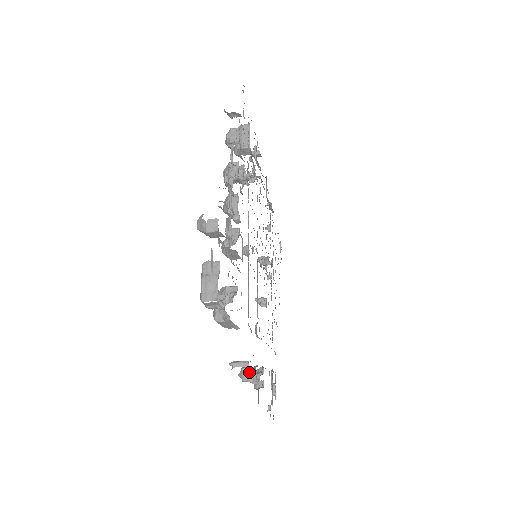
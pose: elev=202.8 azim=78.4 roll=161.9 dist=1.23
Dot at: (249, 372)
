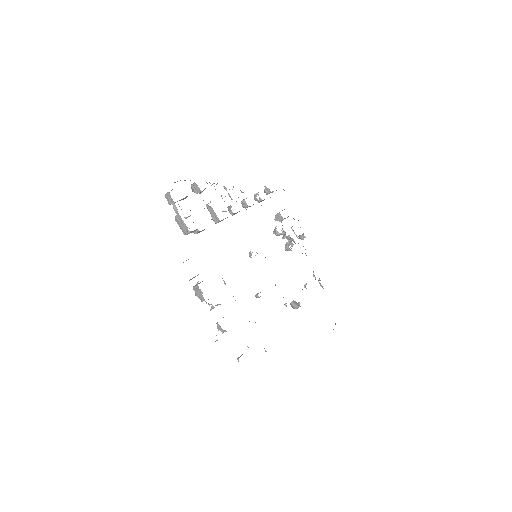
Dot at: (199, 283)
